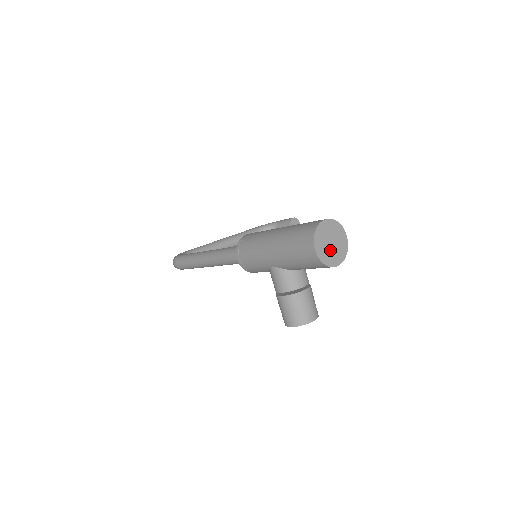
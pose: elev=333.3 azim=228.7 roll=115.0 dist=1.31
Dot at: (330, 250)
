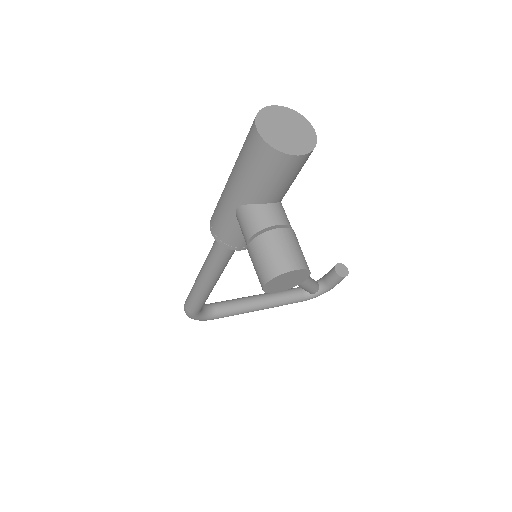
Dot at: (284, 136)
